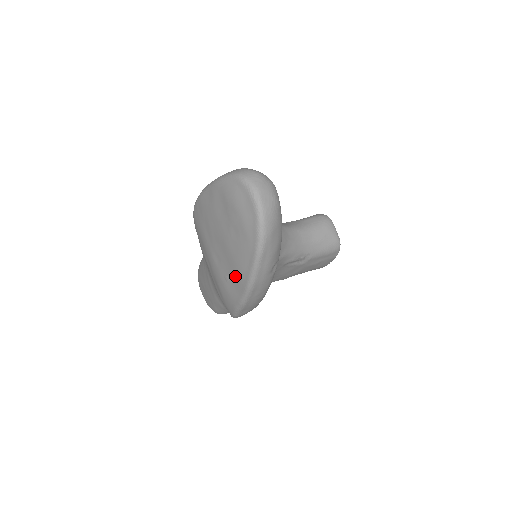
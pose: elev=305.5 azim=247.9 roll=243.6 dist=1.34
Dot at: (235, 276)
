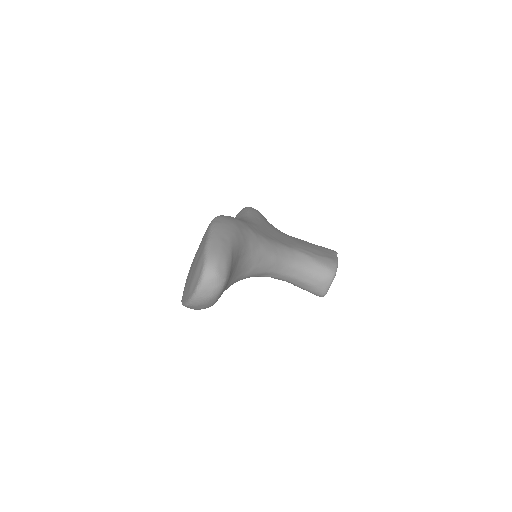
Dot at: occluded
